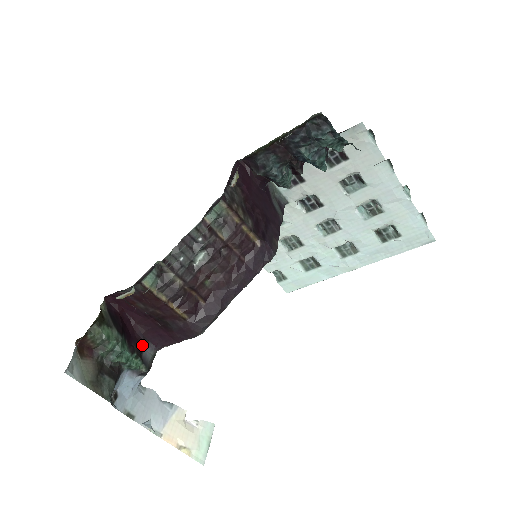
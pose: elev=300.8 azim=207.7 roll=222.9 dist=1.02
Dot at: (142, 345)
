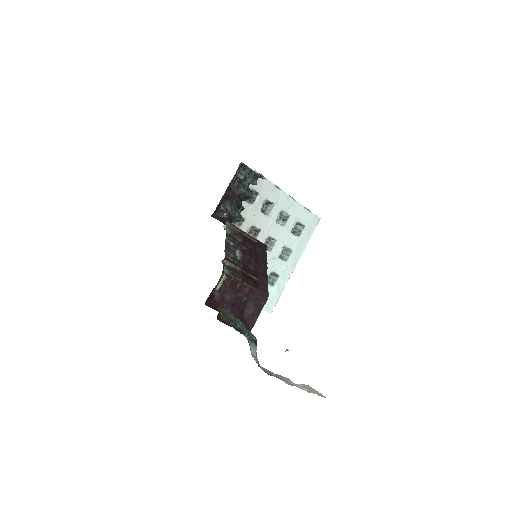
Dot at: occluded
